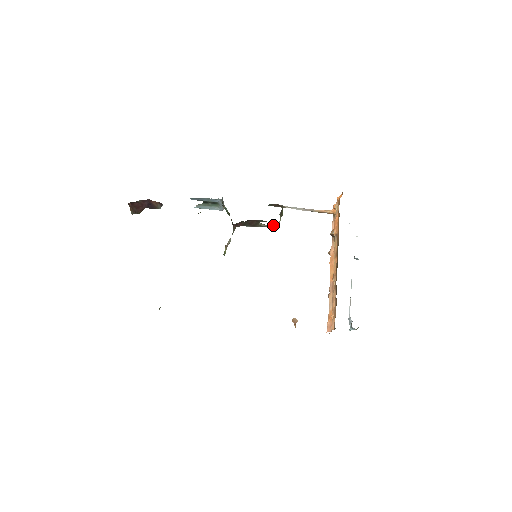
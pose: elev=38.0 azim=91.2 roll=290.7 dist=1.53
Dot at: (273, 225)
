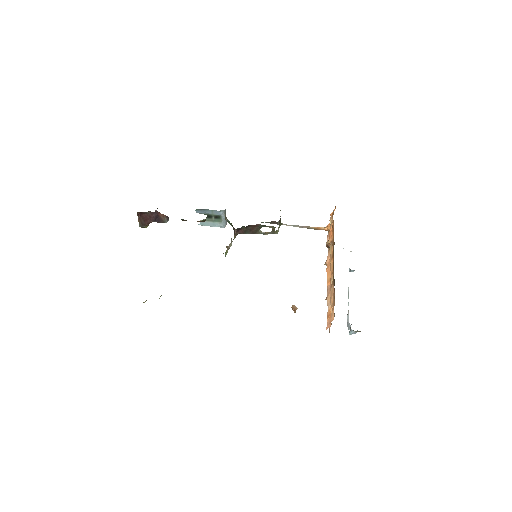
Dot at: (272, 232)
